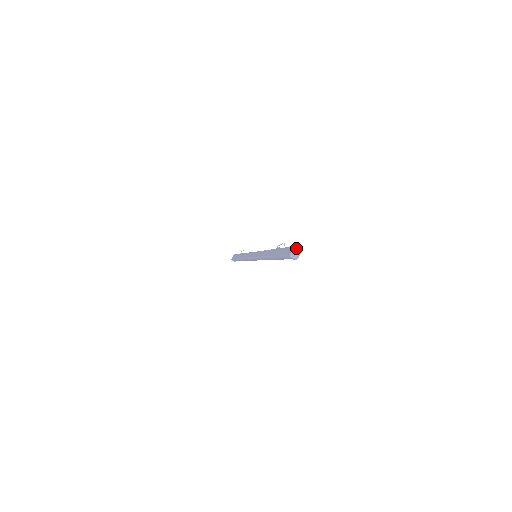
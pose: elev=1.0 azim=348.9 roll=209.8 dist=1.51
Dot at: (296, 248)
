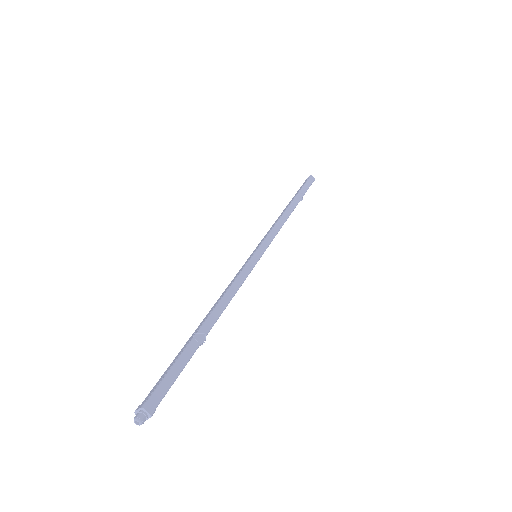
Dot at: (136, 416)
